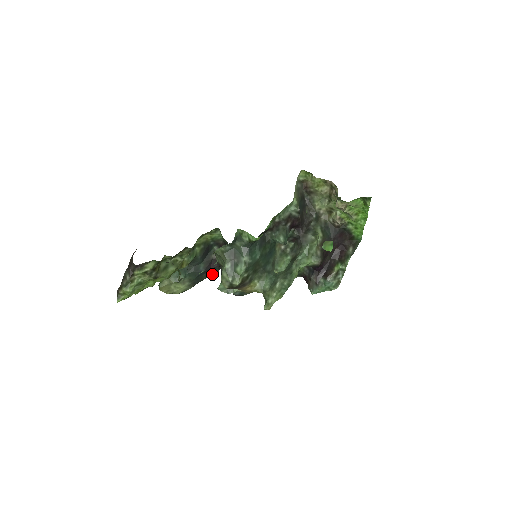
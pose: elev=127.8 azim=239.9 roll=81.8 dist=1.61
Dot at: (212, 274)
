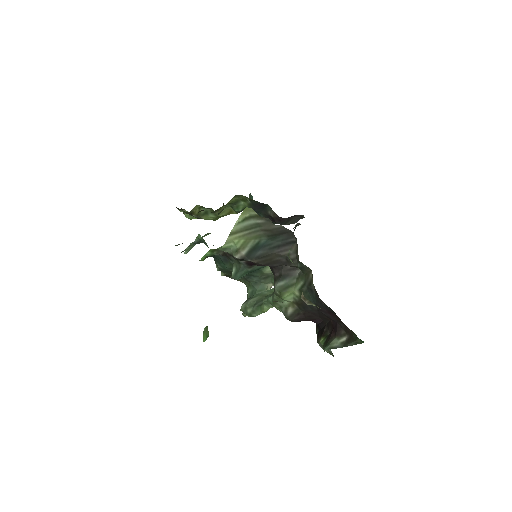
Dot at: occluded
